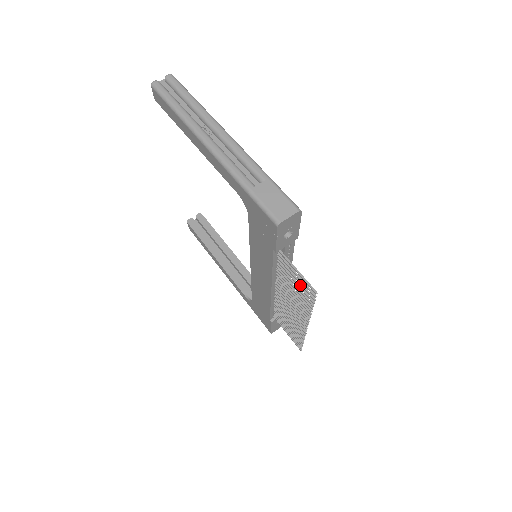
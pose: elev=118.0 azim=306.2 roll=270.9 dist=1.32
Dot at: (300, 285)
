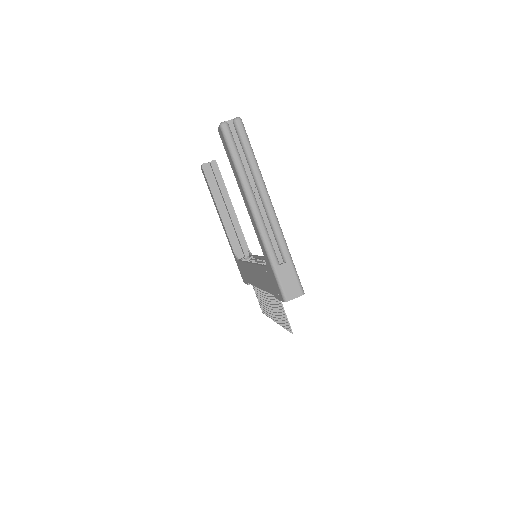
Dot at: (283, 315)
